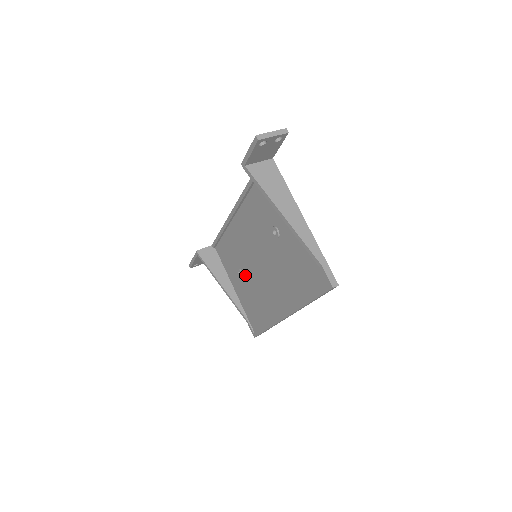
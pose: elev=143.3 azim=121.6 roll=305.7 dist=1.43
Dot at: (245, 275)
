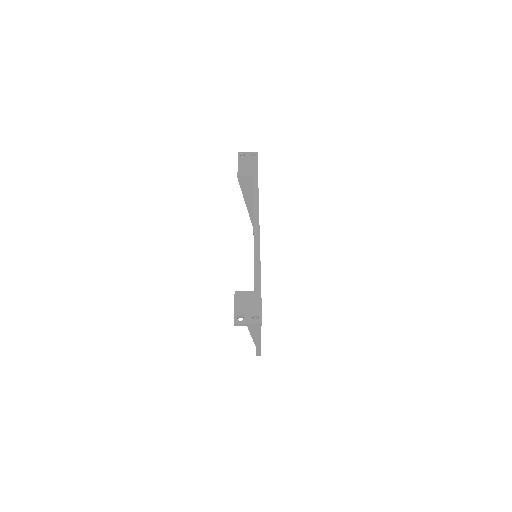
Dot at: occluded
